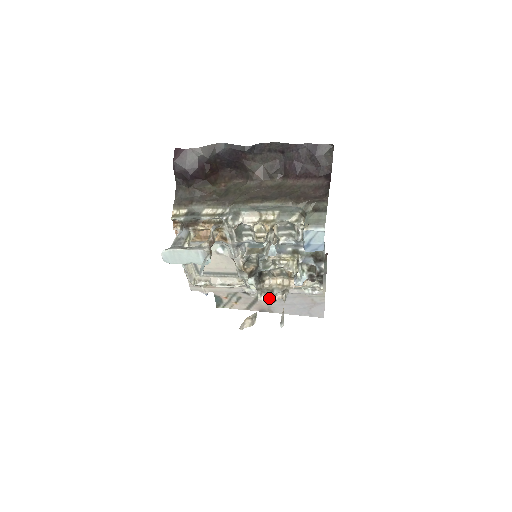
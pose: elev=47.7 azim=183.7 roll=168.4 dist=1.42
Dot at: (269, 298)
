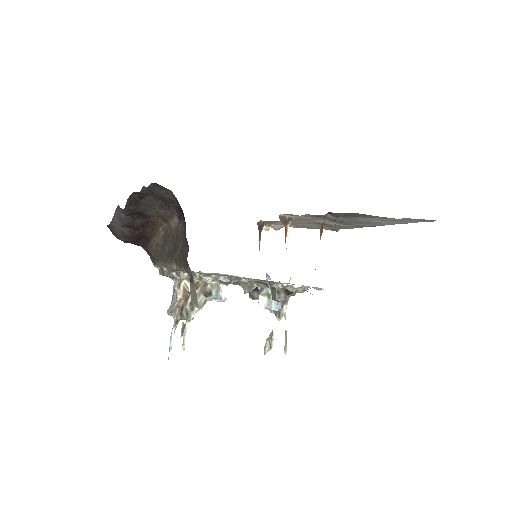
Dot at: (275, 314)
